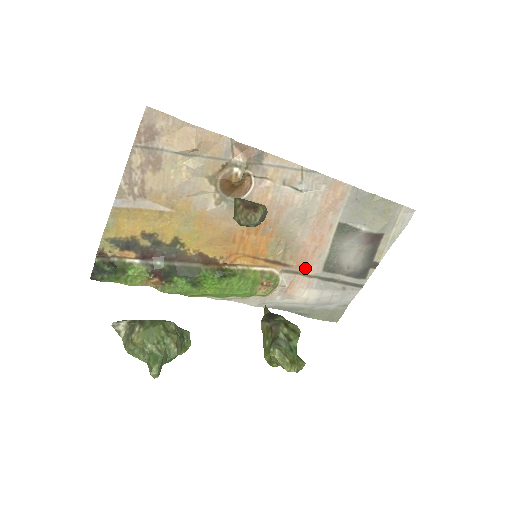
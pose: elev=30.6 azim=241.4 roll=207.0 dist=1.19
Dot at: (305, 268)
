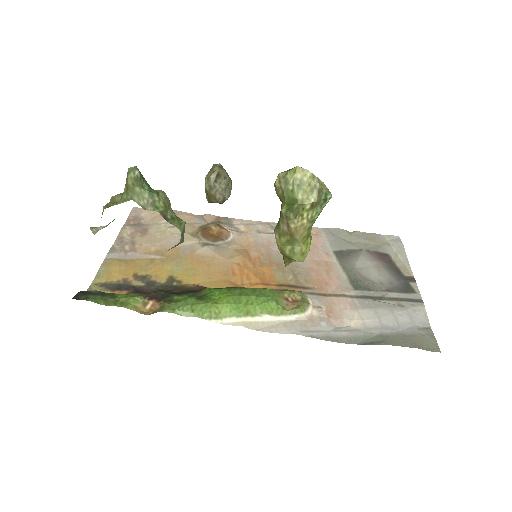
Dot at: (331, 290)
